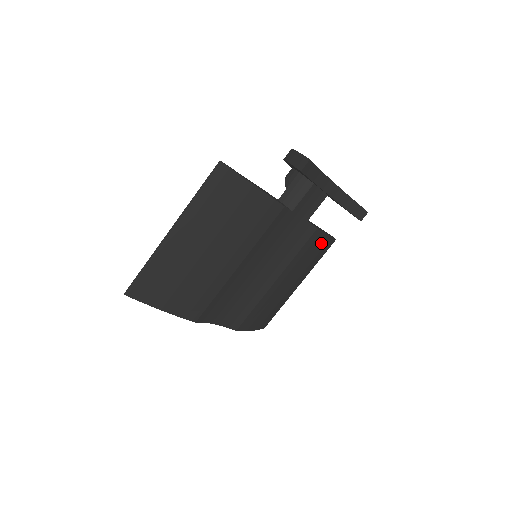
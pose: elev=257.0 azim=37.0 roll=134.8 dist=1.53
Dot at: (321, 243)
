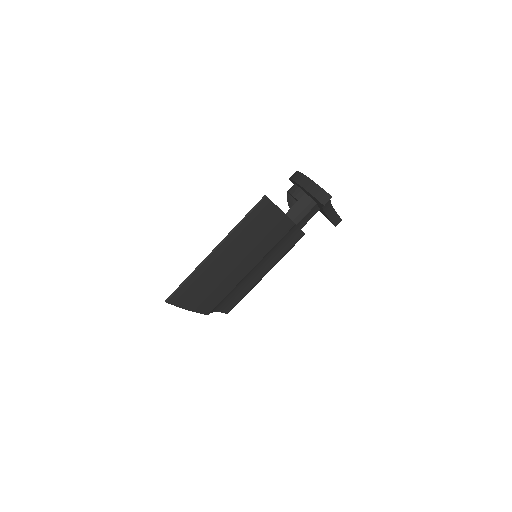
Dot at: occluded
